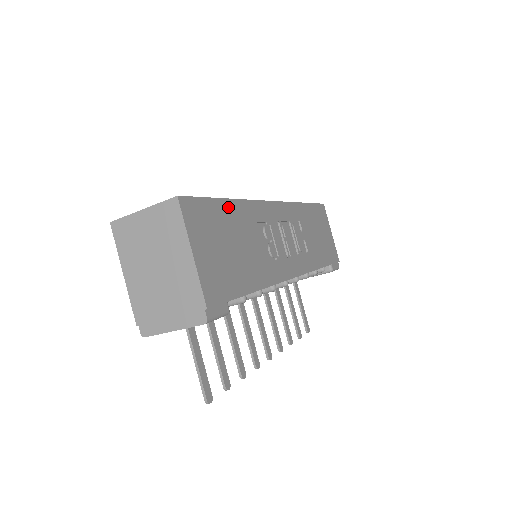
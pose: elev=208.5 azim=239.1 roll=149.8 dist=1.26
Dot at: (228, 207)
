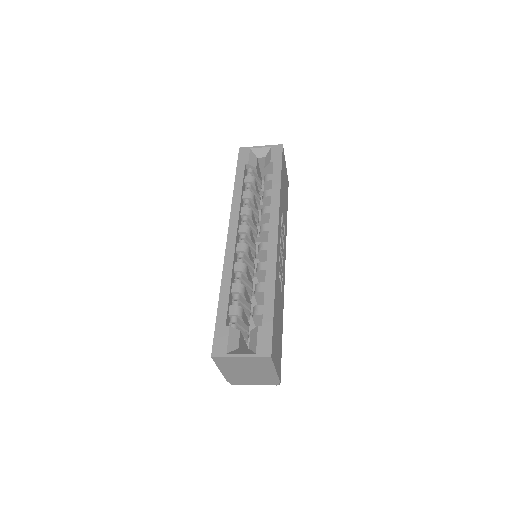
Dot at: (275, 305)
